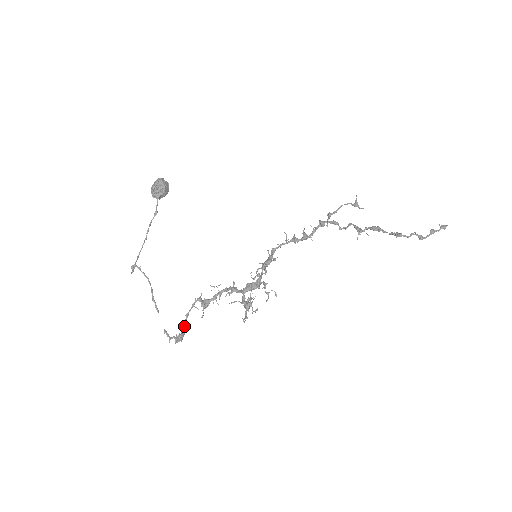
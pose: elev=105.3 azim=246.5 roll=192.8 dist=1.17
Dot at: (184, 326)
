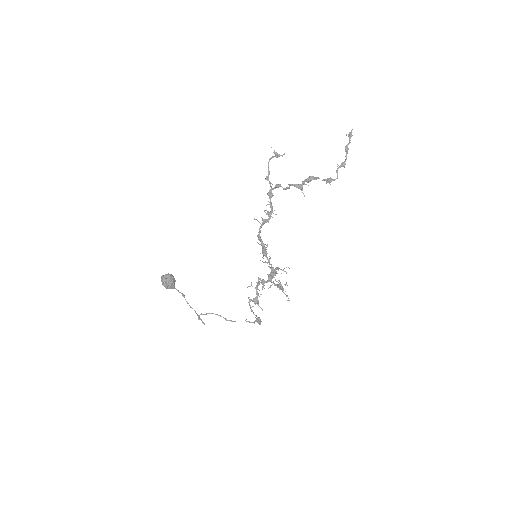
Dot at: (256, 316)
